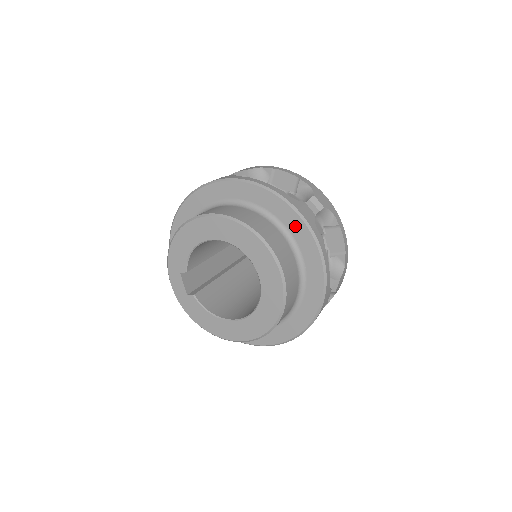
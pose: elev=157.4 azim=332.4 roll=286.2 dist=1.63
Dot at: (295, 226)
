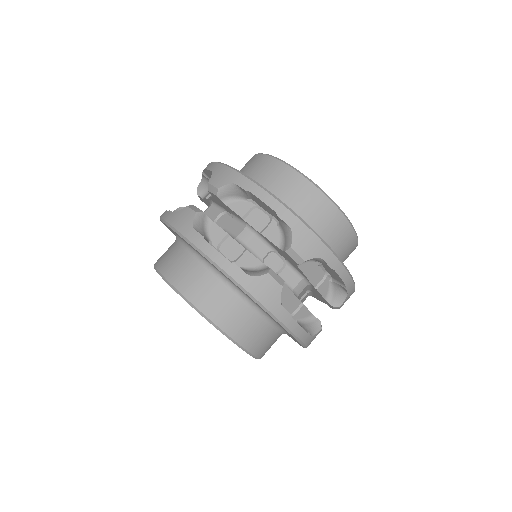
Dot at: occluded
